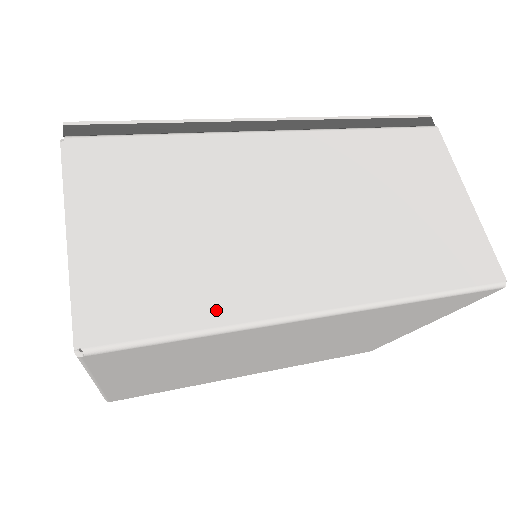
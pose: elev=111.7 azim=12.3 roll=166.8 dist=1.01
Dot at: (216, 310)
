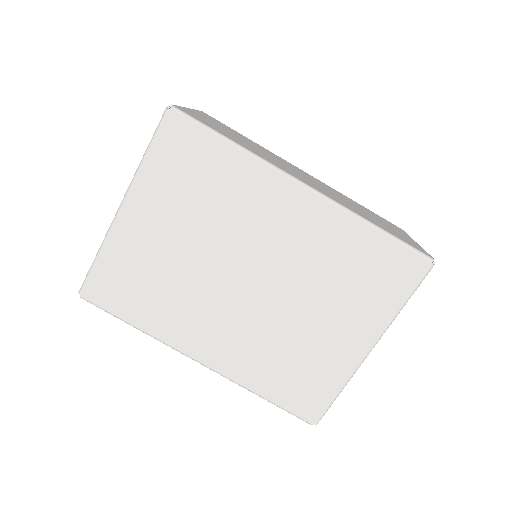
Dot at: (244, 146)
